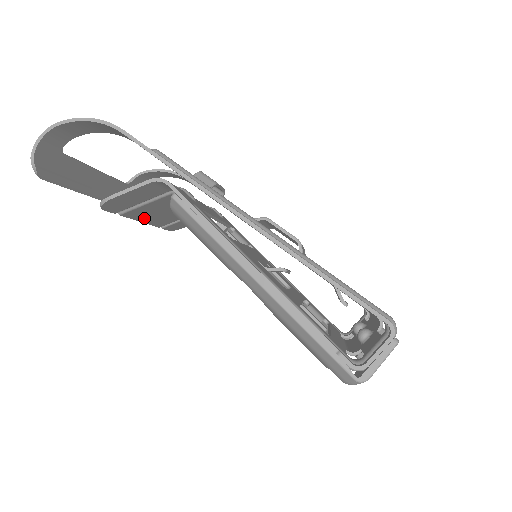
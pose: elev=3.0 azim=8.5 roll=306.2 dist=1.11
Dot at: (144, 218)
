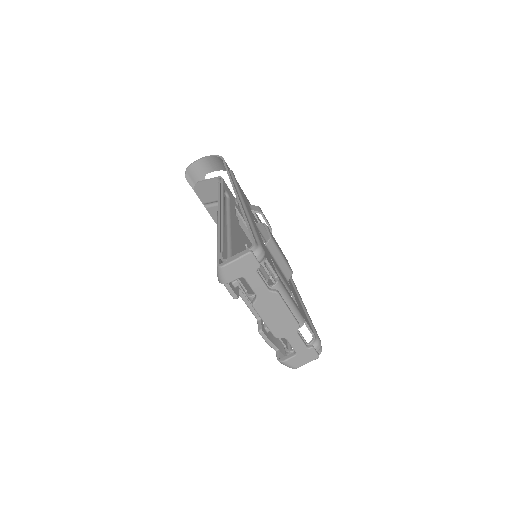
Dot at: occluded
